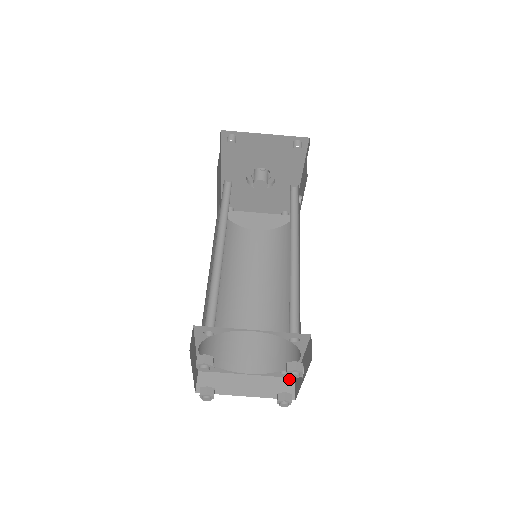
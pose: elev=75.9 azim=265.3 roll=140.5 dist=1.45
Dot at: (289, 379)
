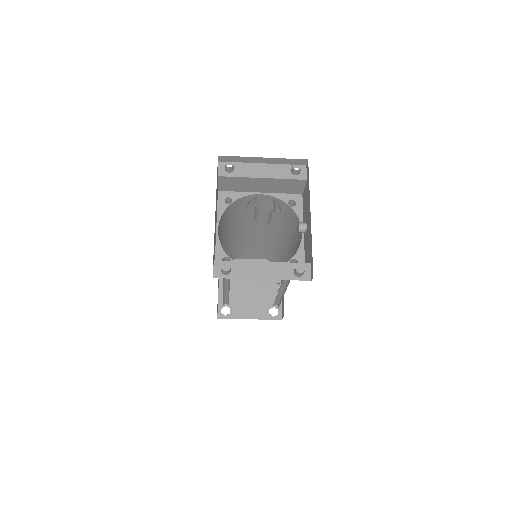
Dot at: occluded
